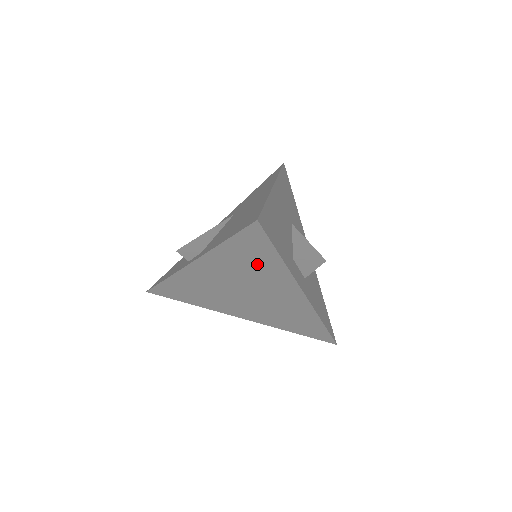
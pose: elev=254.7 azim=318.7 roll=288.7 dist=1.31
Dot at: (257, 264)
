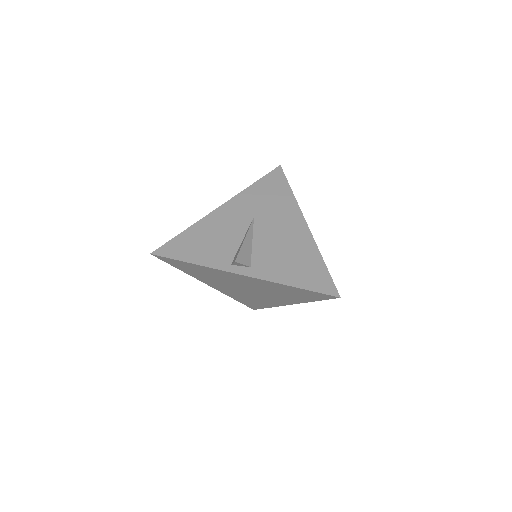
Dot at: (293, 295)
